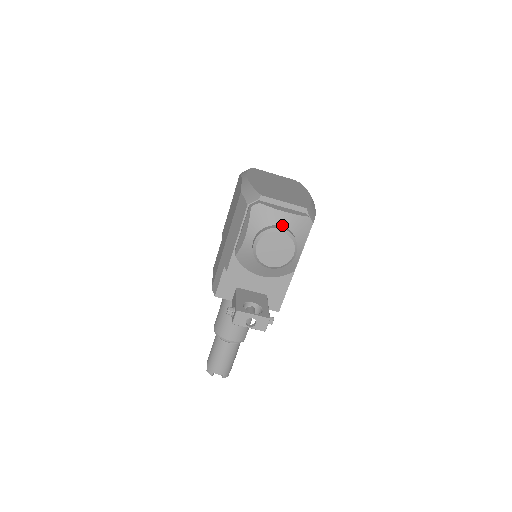
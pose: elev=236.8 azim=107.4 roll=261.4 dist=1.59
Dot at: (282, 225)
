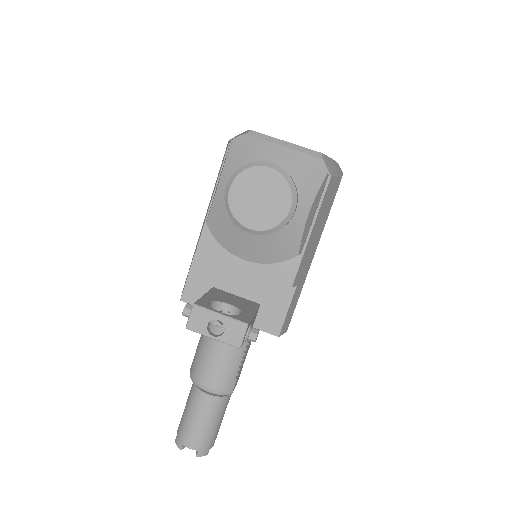
Dot at: (274, 162)
